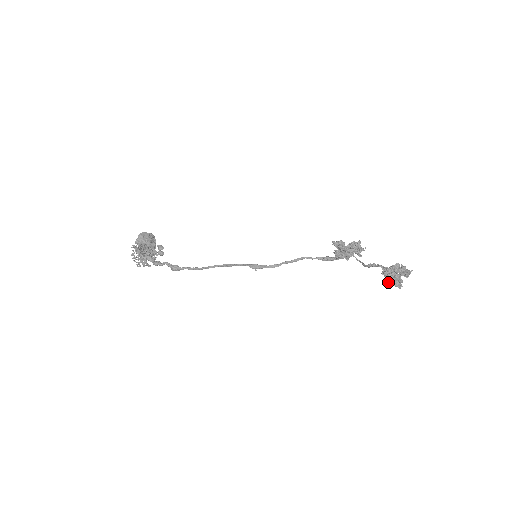
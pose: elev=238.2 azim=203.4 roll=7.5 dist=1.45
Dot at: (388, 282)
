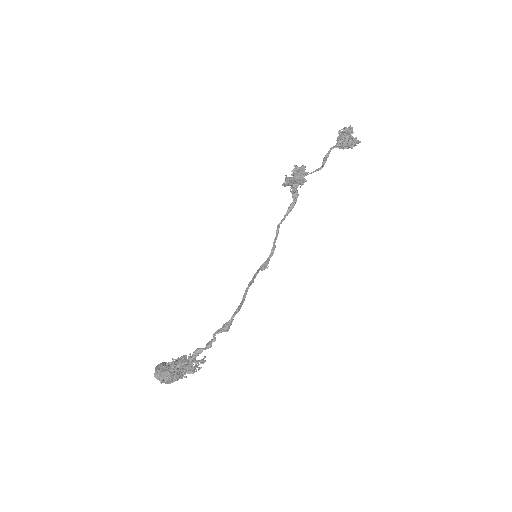
Dot at: (351, 146)
